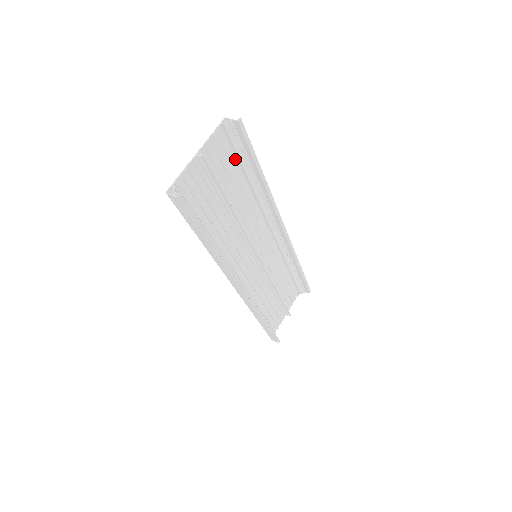
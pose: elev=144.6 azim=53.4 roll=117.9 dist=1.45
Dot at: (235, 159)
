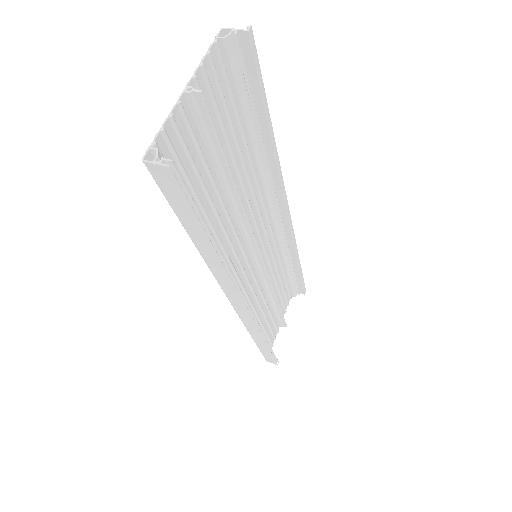
Dot at: (235, 105)
